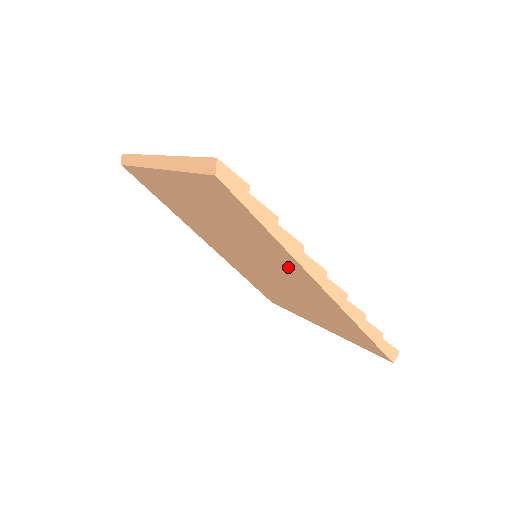
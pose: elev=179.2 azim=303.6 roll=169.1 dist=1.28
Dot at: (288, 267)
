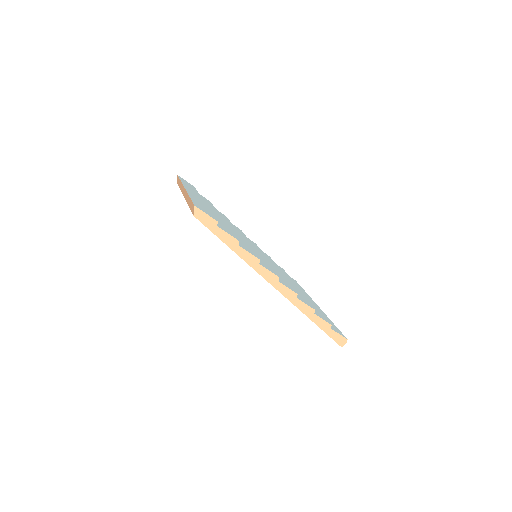
Dot at: occluded
